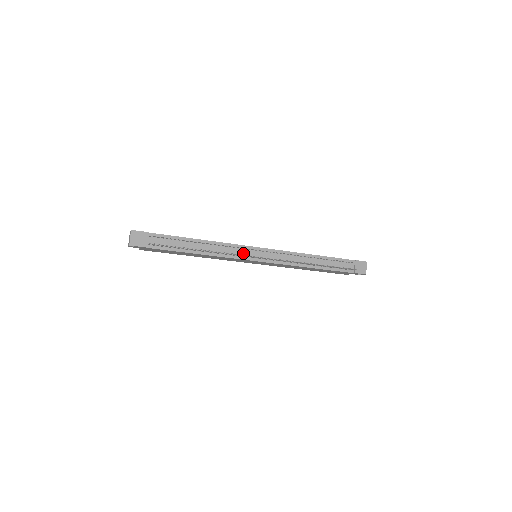
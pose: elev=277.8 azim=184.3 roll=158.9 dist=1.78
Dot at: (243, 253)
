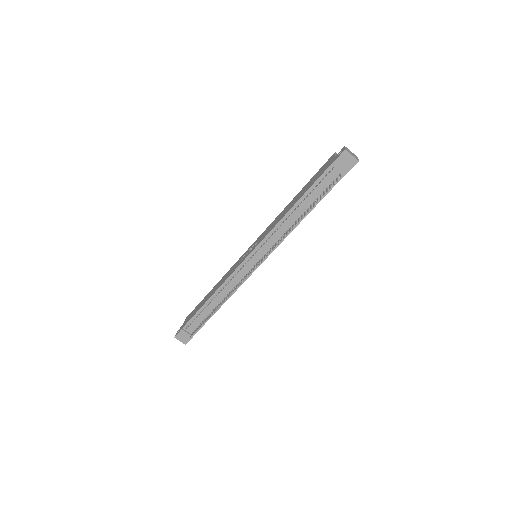
Dot at: (243, 273)
